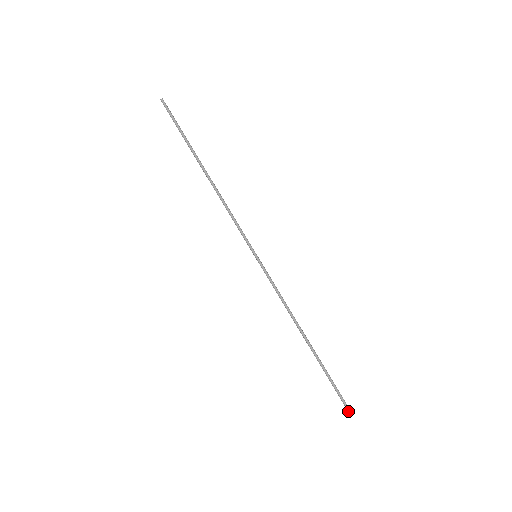
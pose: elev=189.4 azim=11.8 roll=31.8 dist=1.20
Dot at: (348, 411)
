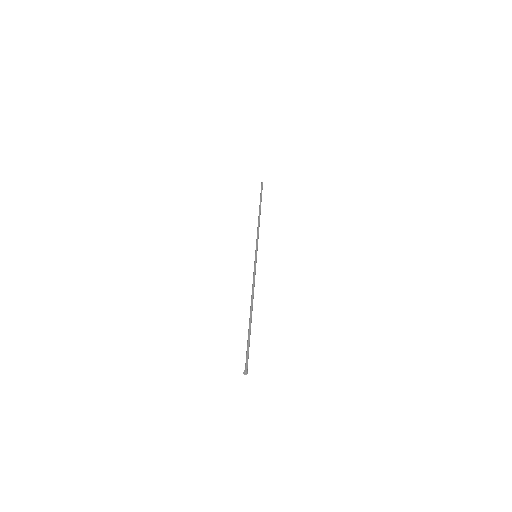
Dot at: occluded
